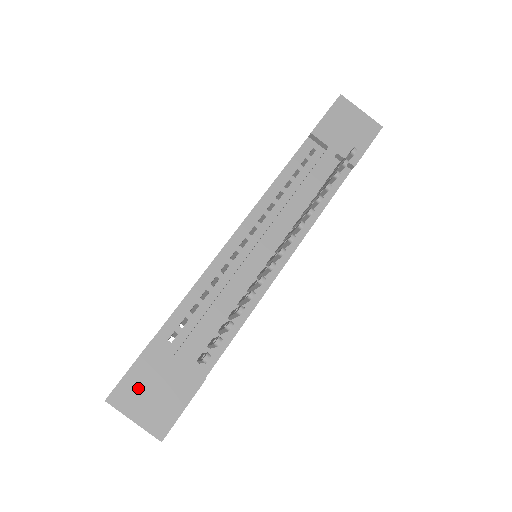
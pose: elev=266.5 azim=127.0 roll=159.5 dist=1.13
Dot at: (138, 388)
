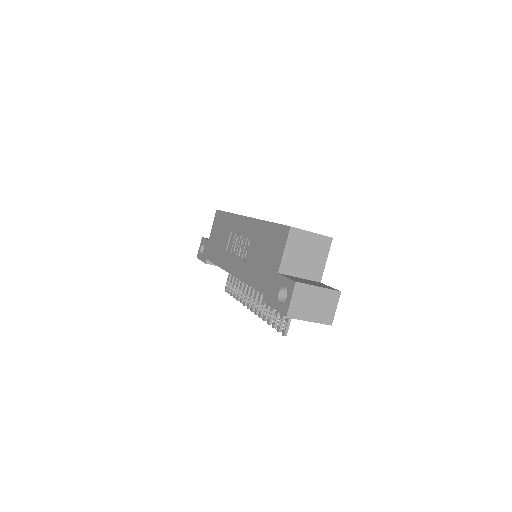
Dot at: occluded
